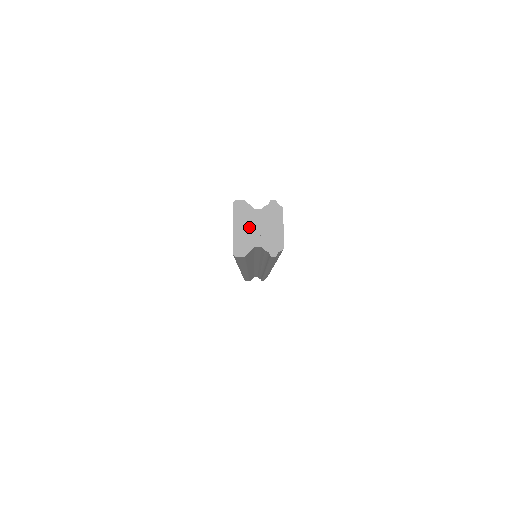
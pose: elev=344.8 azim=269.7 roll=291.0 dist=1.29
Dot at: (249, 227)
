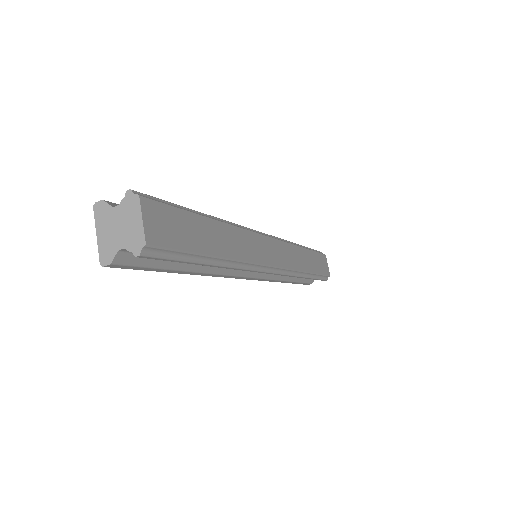
Dot at: (110, 229)
